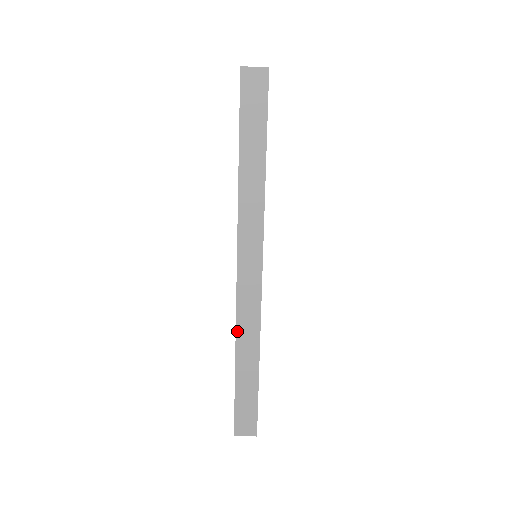
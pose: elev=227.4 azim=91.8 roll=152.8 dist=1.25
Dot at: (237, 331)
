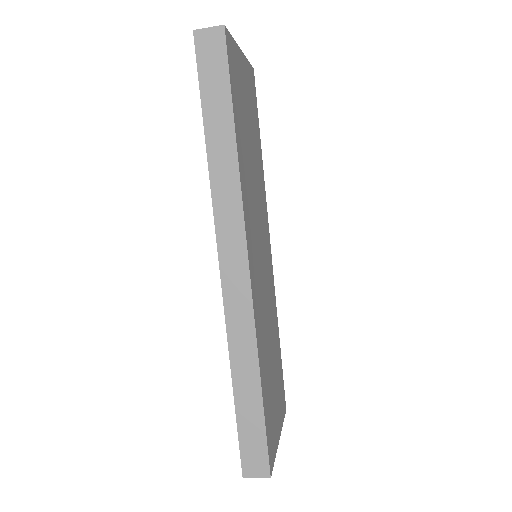
Dot at: (229, 341)
